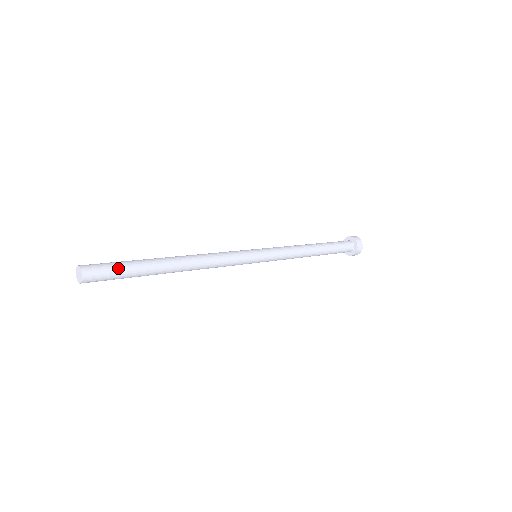
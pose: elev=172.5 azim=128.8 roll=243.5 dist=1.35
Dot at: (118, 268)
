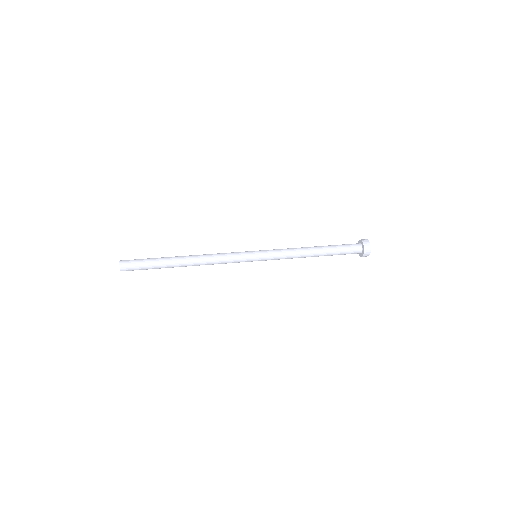
Dot at: (143, 264)
